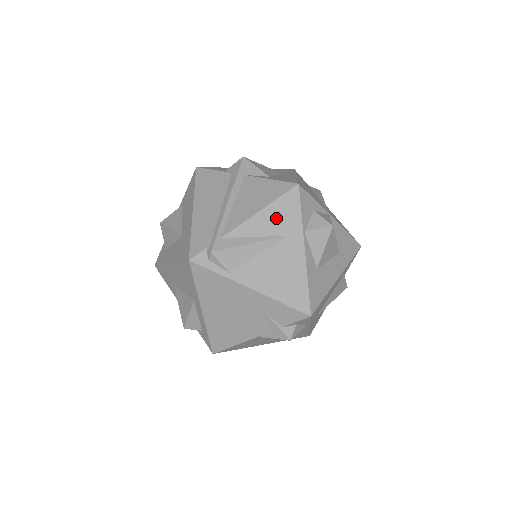
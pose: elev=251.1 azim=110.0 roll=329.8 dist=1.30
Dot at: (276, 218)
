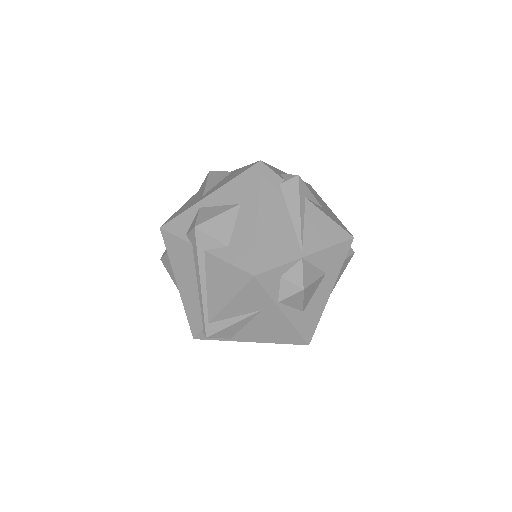
Dot at: (247, 302)
